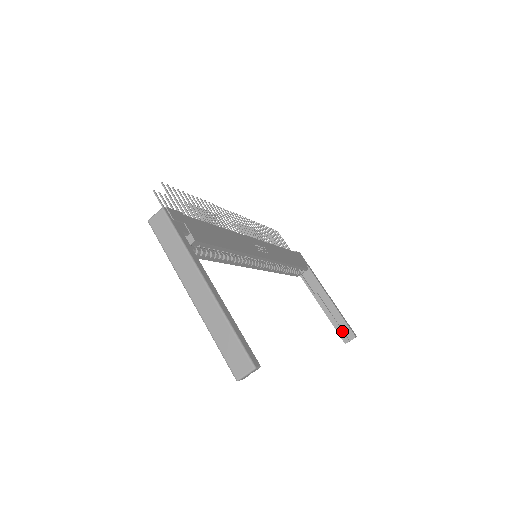
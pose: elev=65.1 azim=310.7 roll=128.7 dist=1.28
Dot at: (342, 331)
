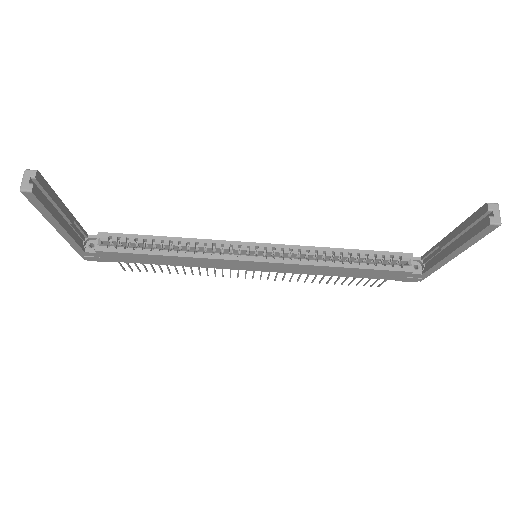
Dot at: (477, 225)
